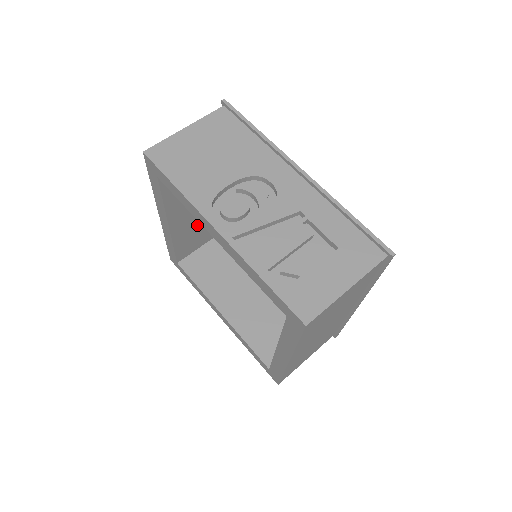
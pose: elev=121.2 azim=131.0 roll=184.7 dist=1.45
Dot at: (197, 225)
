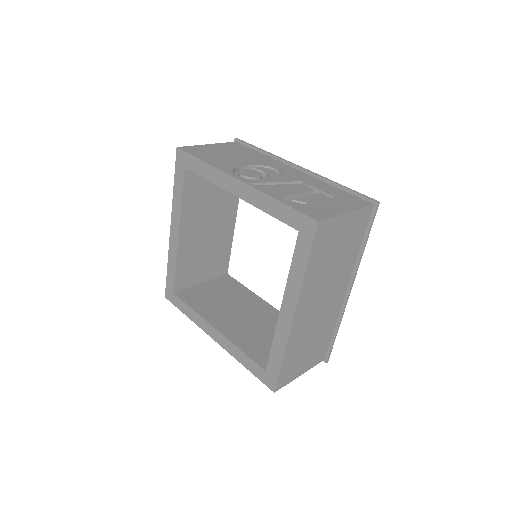
Dot at: (199, 252)
